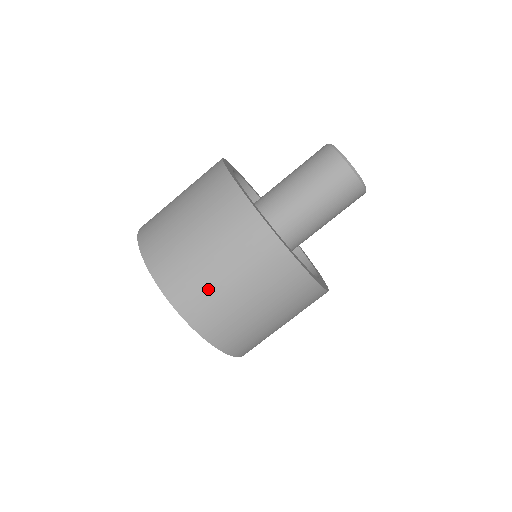
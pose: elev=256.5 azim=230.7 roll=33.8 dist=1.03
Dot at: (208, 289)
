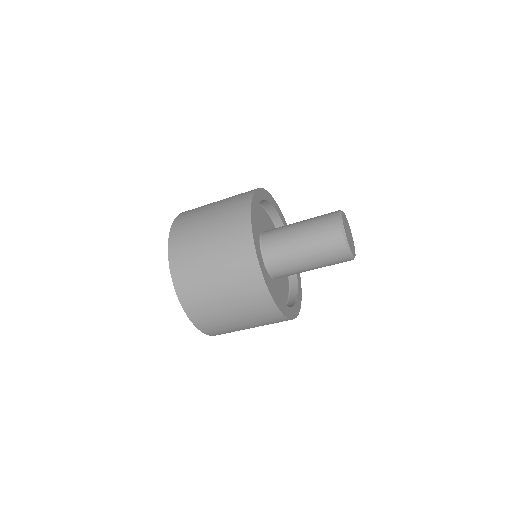
Dot at: (215, 314)
